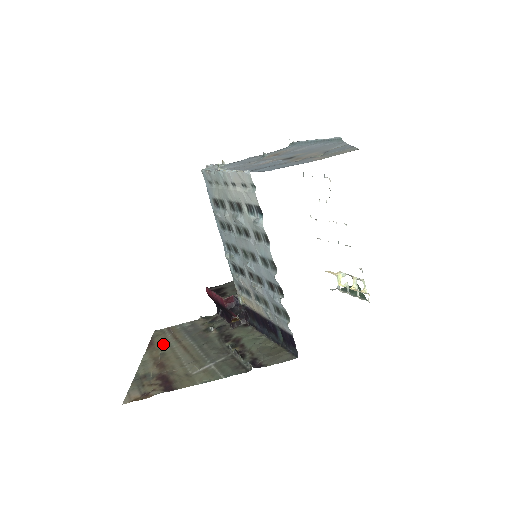
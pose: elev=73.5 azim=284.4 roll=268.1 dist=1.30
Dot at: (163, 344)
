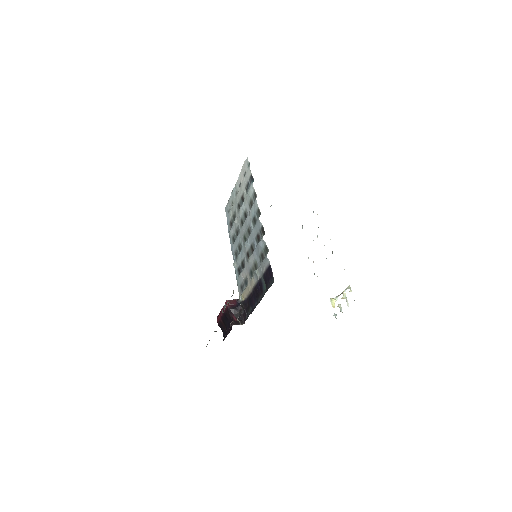
Dot at: occluded
